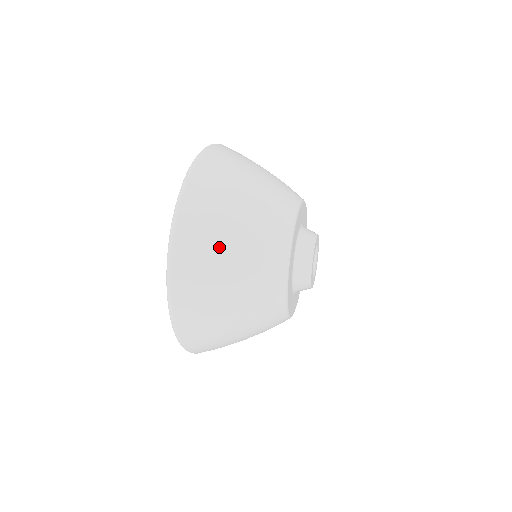
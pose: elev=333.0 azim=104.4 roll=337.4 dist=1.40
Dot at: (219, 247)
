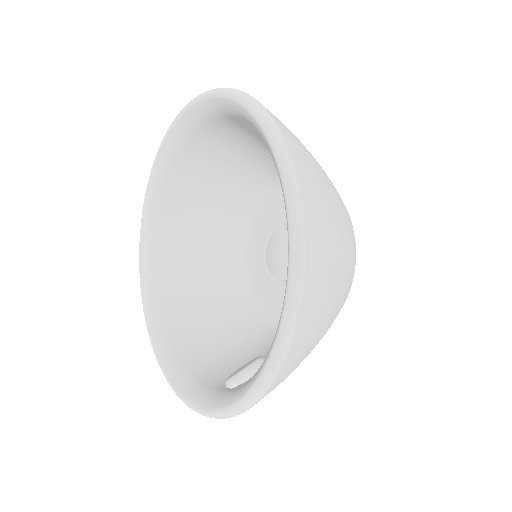
Dot at: (316, 165)
